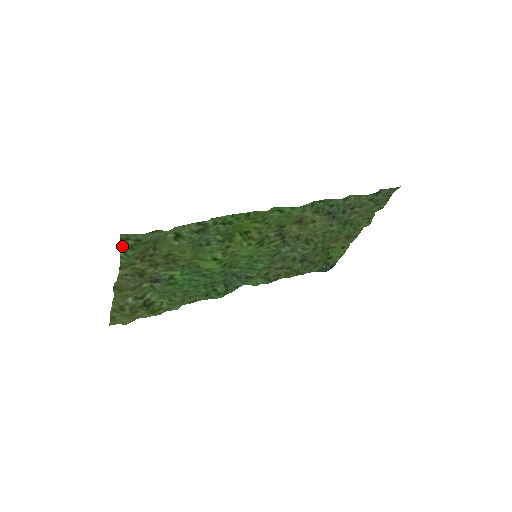
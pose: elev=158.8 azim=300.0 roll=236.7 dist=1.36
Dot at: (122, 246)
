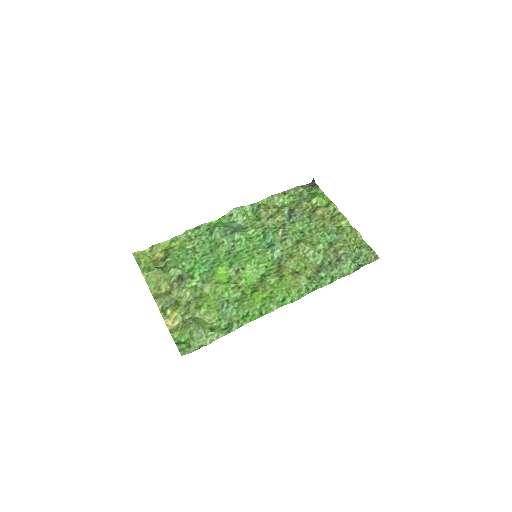
Dot at: (178, 344)
